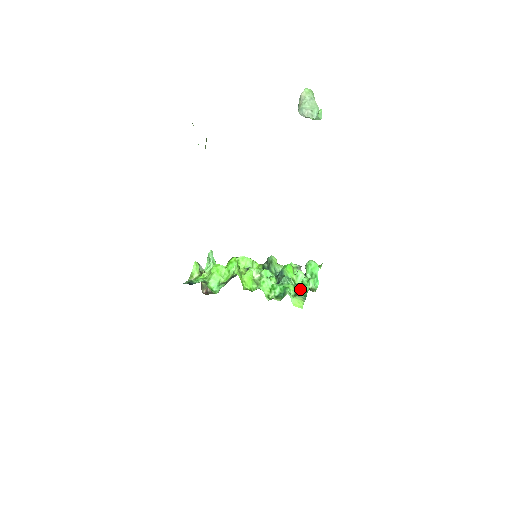
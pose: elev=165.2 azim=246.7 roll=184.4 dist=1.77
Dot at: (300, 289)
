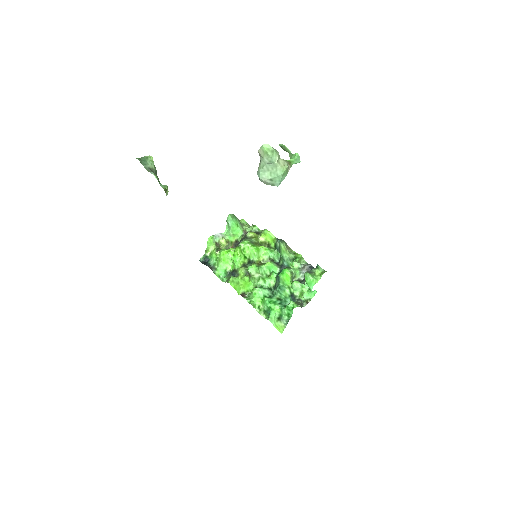
Dot at: (284, 314)
